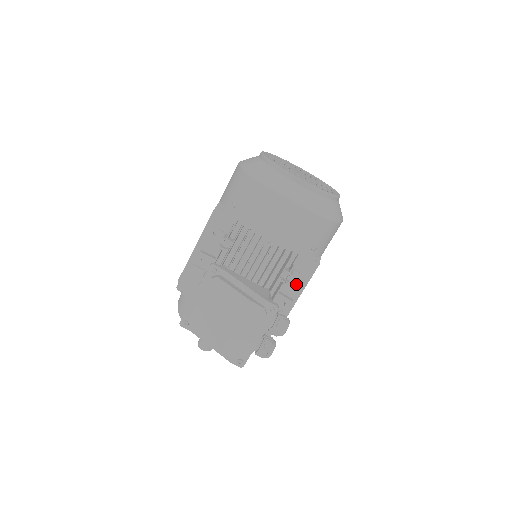
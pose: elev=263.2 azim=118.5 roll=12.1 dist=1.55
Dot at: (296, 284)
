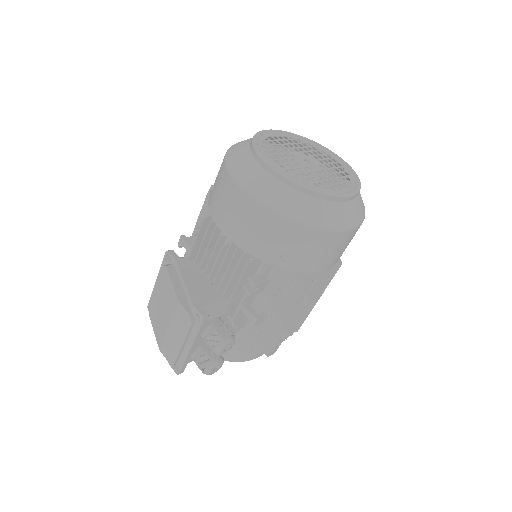
Dot at: (273, 300)
